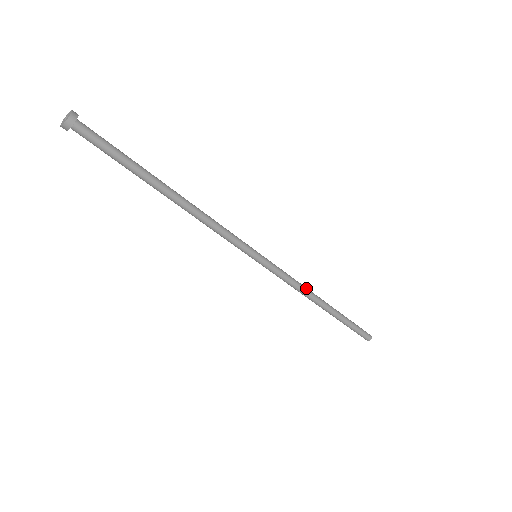
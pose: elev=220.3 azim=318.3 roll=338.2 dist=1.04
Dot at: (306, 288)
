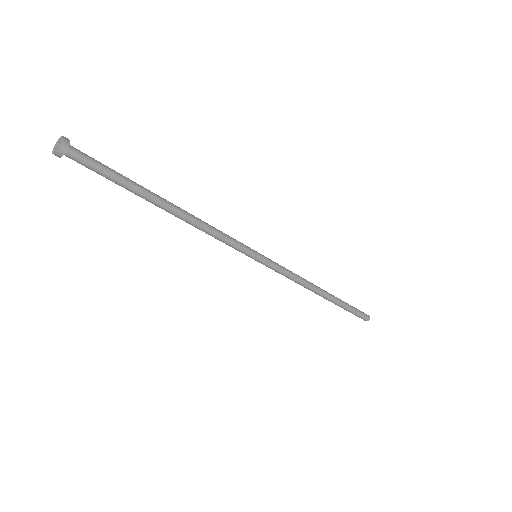
Dot at: (304, 279)
